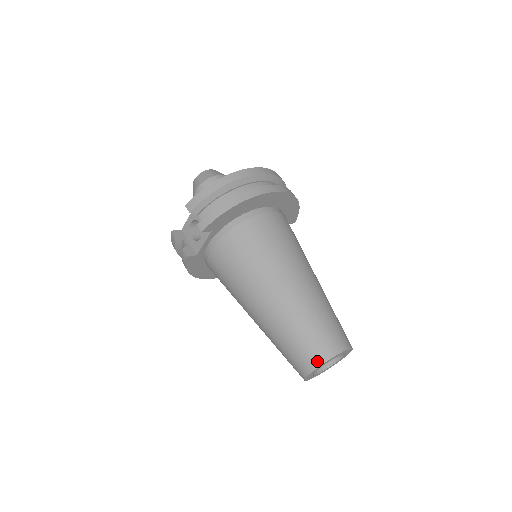
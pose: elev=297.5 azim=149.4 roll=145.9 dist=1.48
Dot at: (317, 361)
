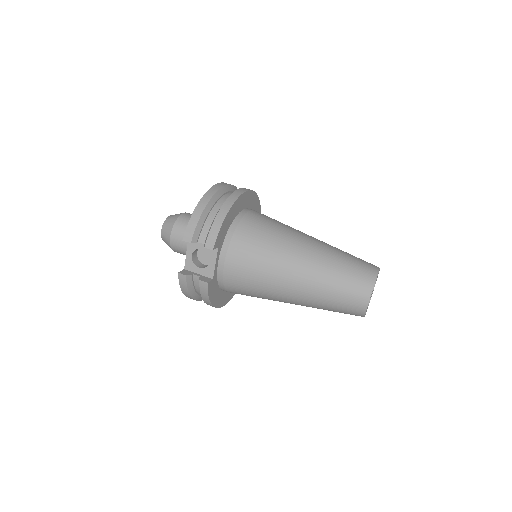
Dot at: (368, 288)
